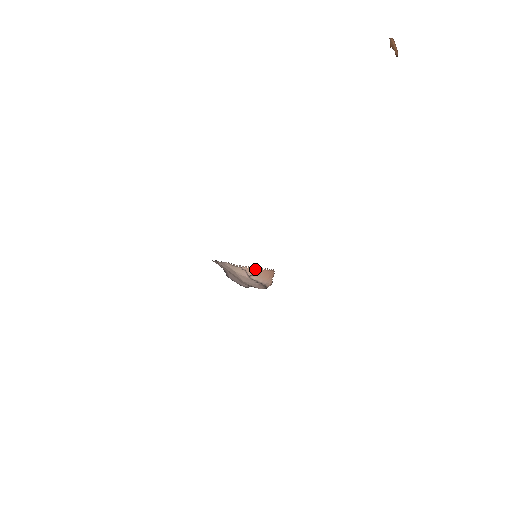
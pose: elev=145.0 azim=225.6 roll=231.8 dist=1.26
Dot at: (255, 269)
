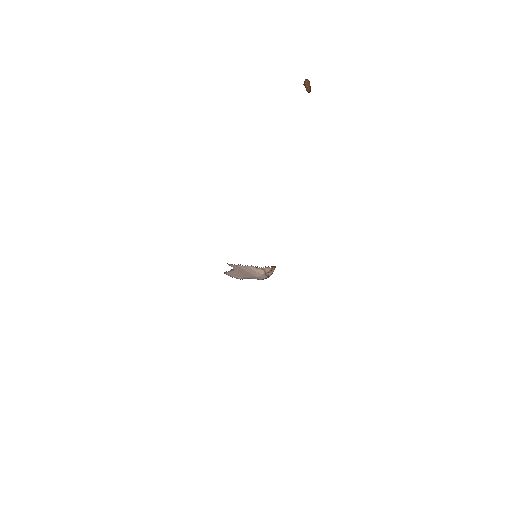
Dot at: (270, 268)
